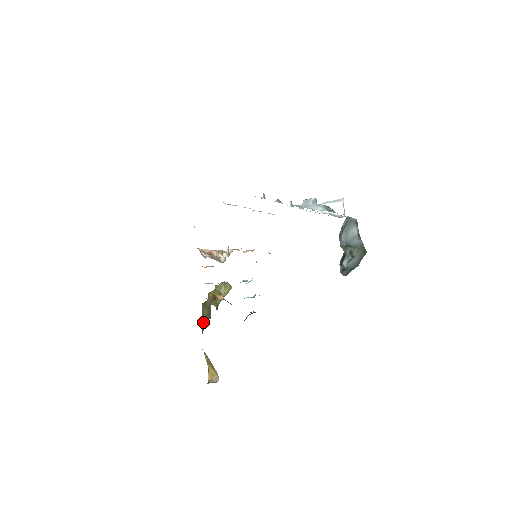
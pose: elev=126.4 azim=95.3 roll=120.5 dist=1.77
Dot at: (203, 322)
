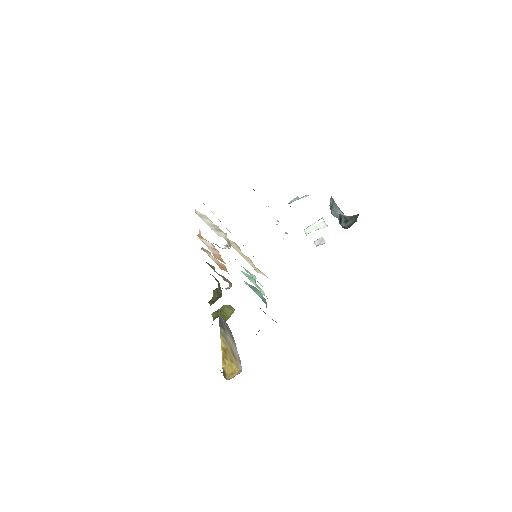
Dot at: (213, 301)
